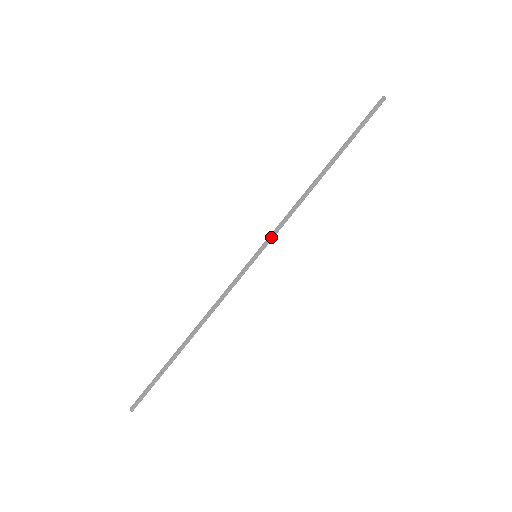
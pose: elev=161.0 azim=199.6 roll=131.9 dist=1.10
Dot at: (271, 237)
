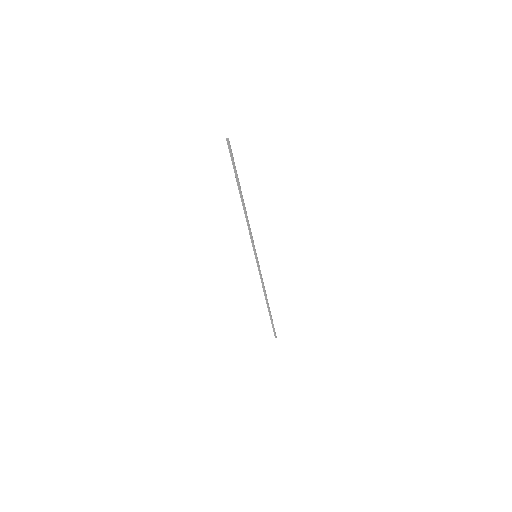
Dot at: (252, 245)
